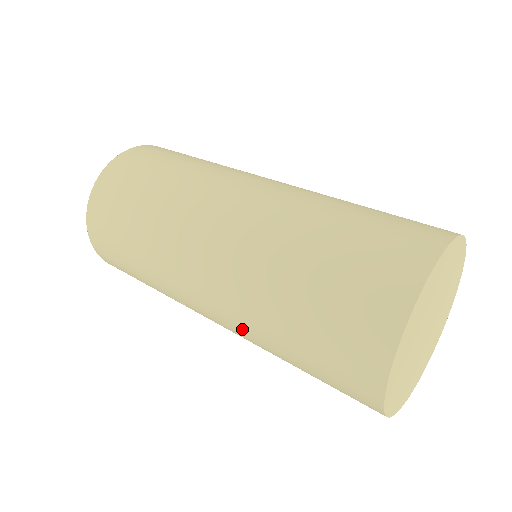
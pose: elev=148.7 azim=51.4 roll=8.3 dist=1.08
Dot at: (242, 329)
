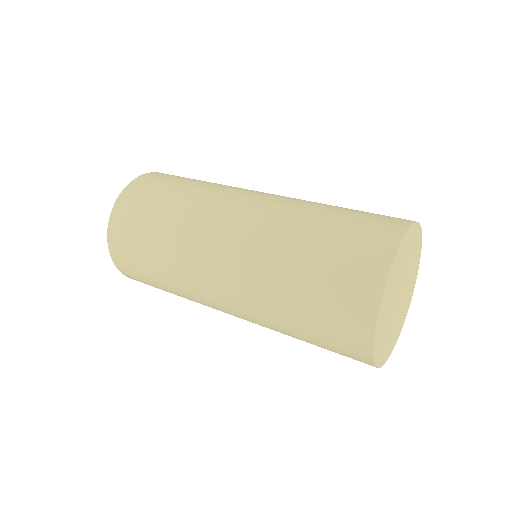
Dot at: (251, 292)
